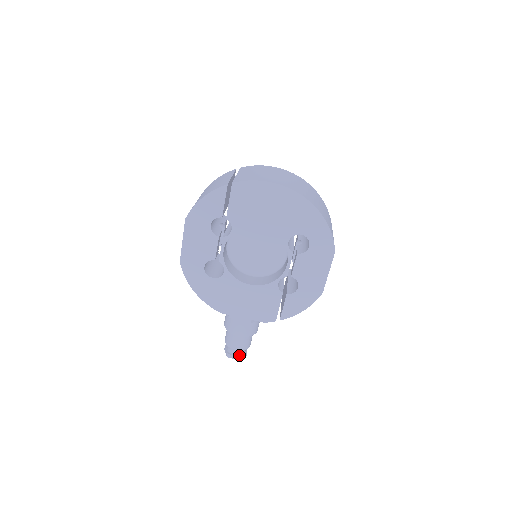
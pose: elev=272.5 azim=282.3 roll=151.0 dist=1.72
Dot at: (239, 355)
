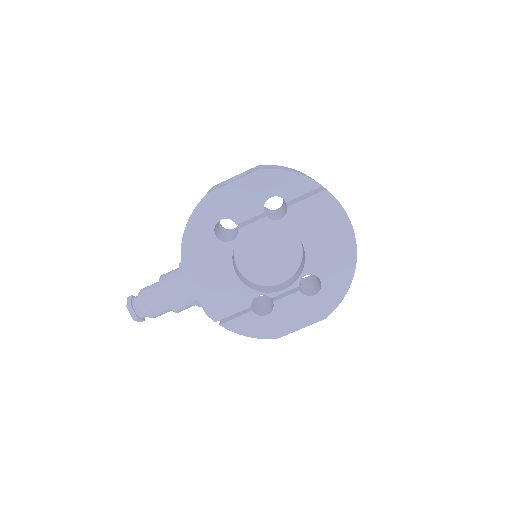
Dot at: (139, 316)
